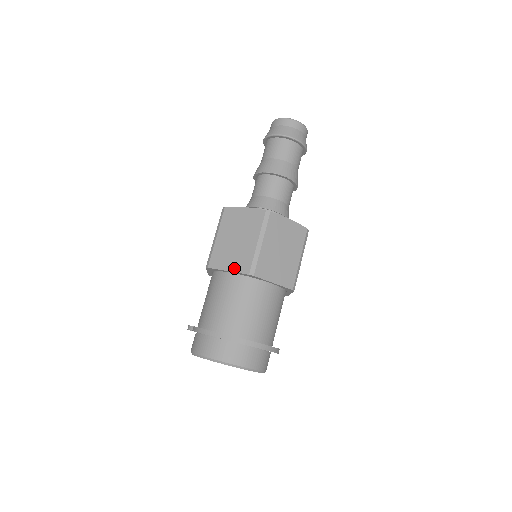
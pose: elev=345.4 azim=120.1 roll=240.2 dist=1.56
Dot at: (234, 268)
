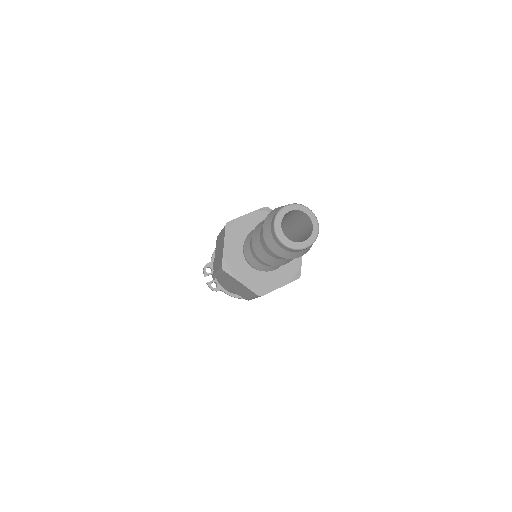
Dot at: occluded
